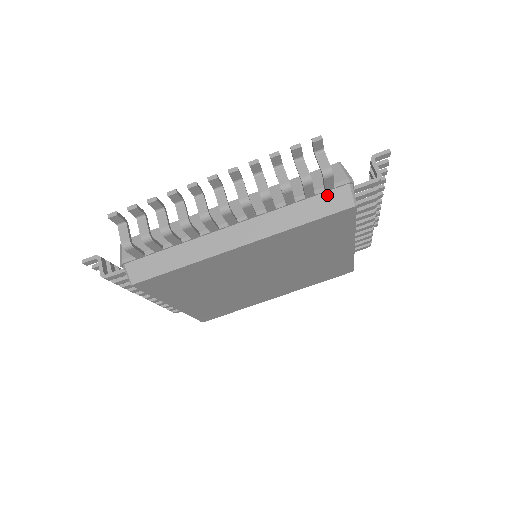
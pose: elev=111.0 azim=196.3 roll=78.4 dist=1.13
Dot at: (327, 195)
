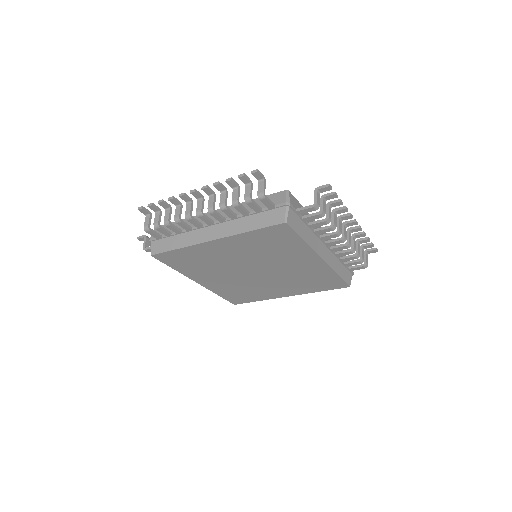
Dot at: (270, 212)
